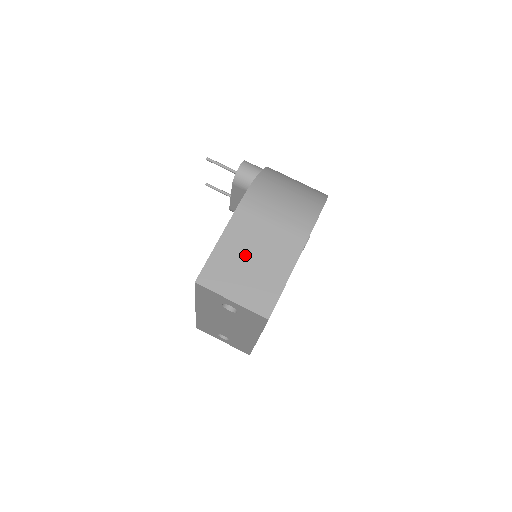
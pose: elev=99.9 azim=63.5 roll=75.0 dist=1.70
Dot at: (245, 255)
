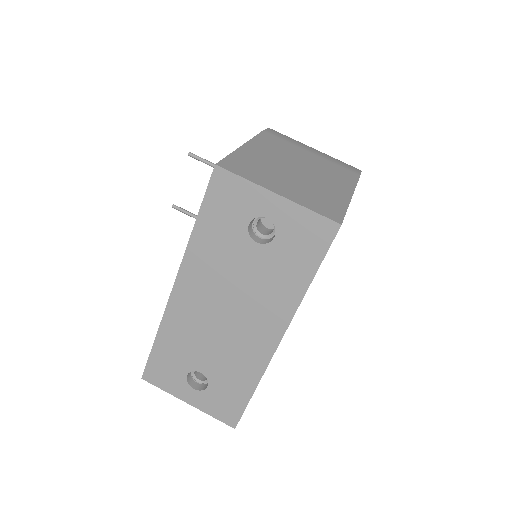
Dot at: (284, 164)
